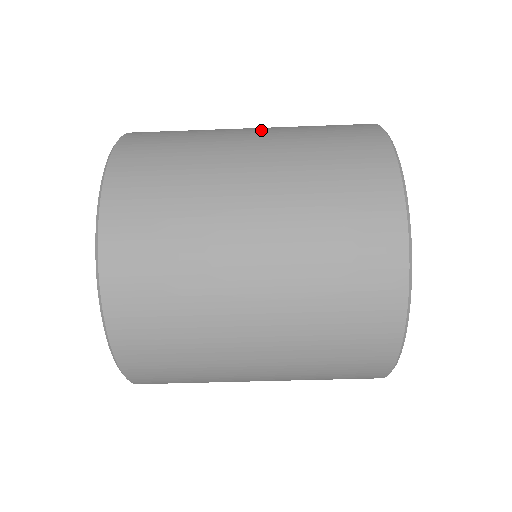
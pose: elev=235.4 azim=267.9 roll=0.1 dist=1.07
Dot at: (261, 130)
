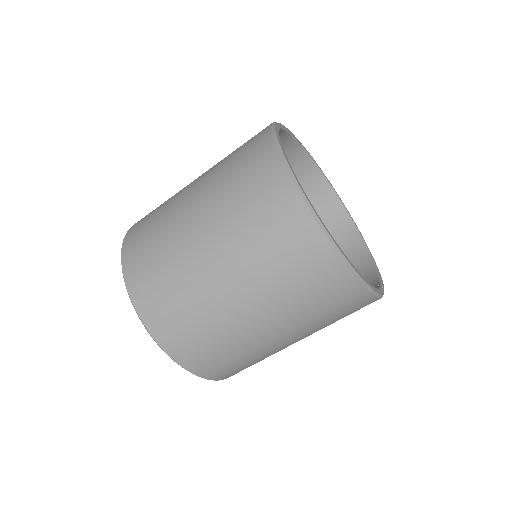
Dot at: occluded
